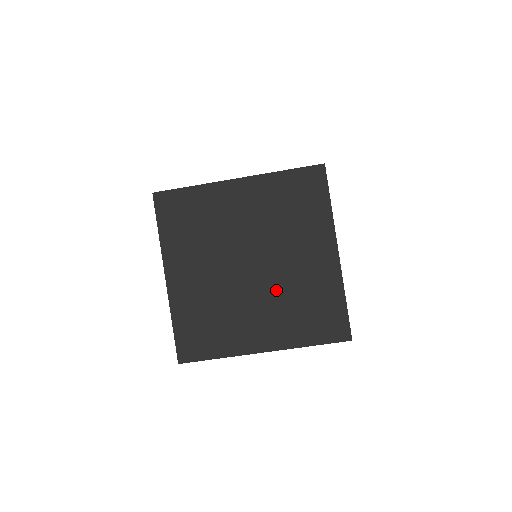
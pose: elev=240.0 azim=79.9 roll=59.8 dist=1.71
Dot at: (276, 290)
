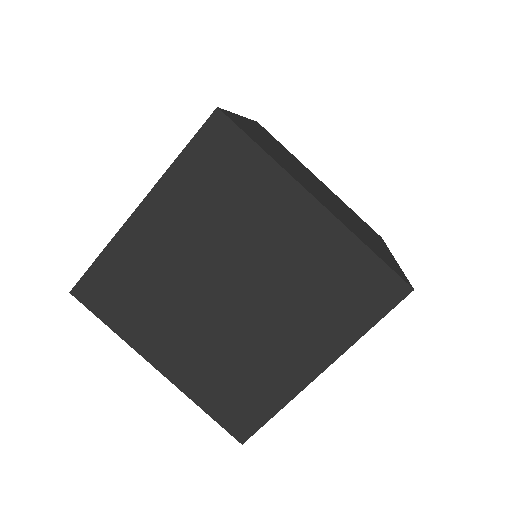
Dot at: (228, 337)
